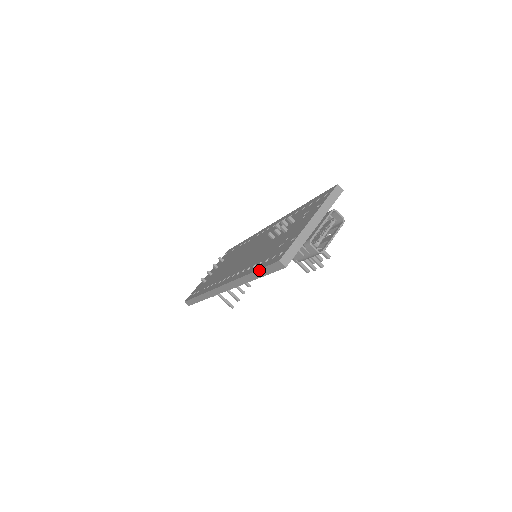
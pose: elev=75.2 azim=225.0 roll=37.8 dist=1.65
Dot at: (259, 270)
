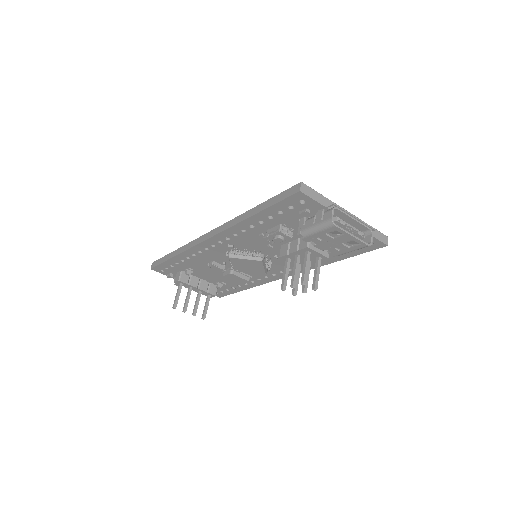
Dot at: (269, 200)
